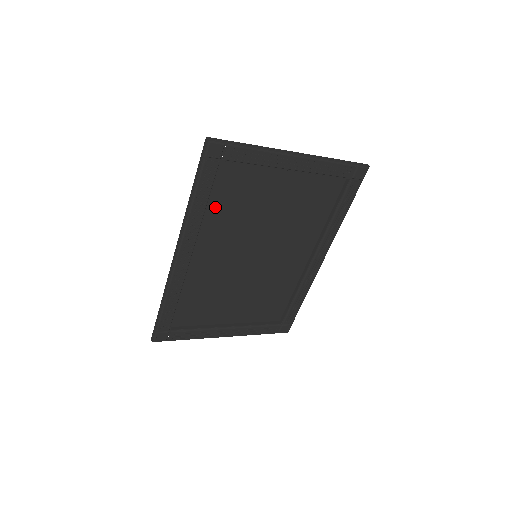
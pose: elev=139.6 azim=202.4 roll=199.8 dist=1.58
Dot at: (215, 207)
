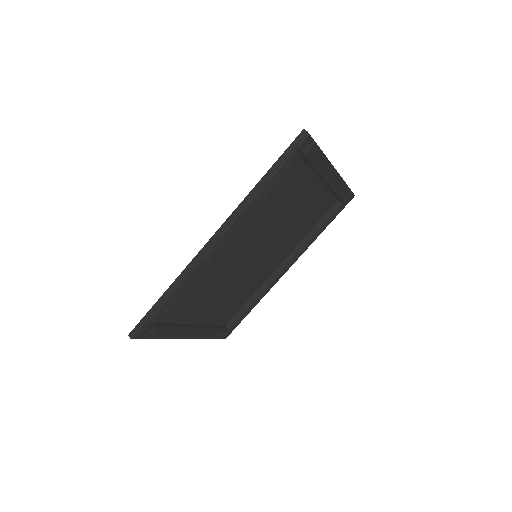
Dot at: (264, 199)
